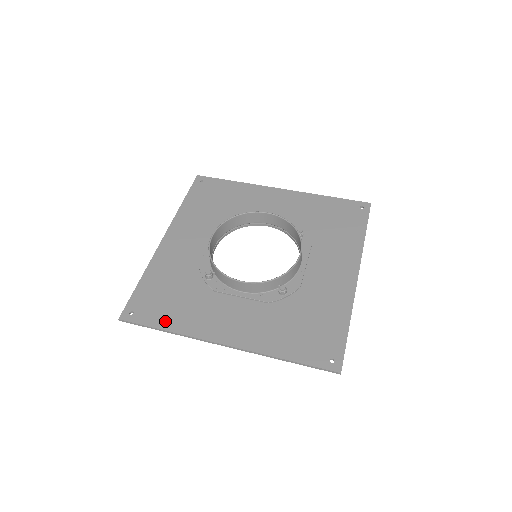
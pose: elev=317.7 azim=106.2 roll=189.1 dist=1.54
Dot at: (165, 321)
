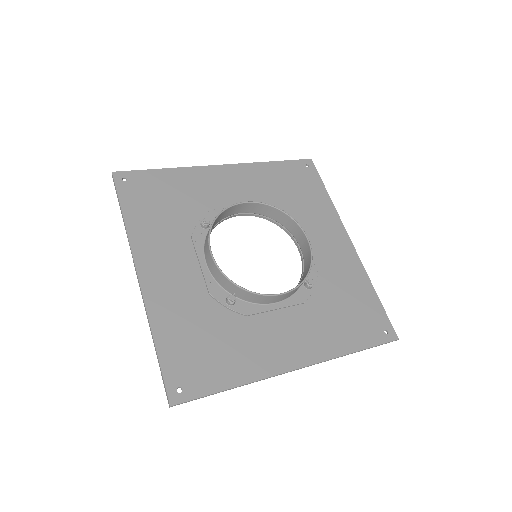
Dot at: (133, 211)
